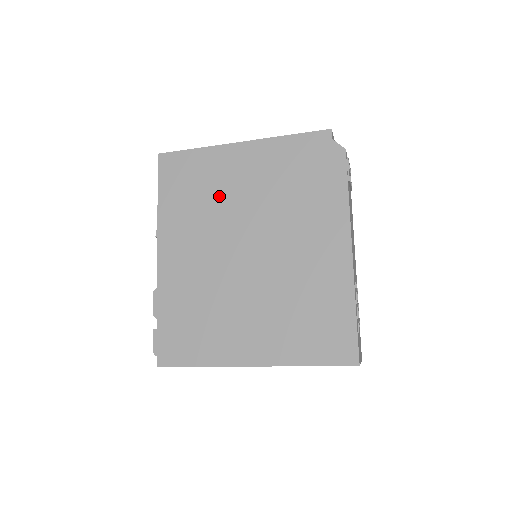
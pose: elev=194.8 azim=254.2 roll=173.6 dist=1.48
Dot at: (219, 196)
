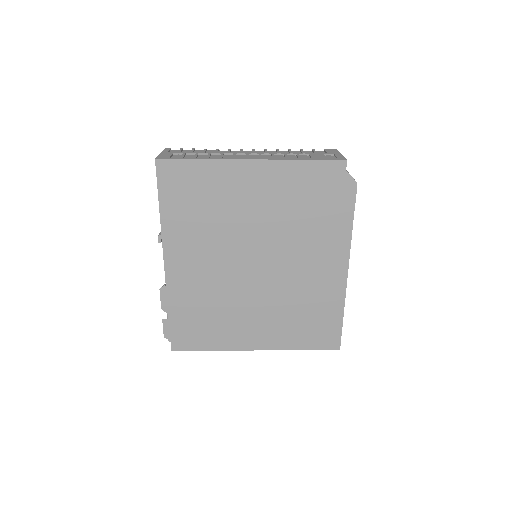
Dot at: (228, 213)
